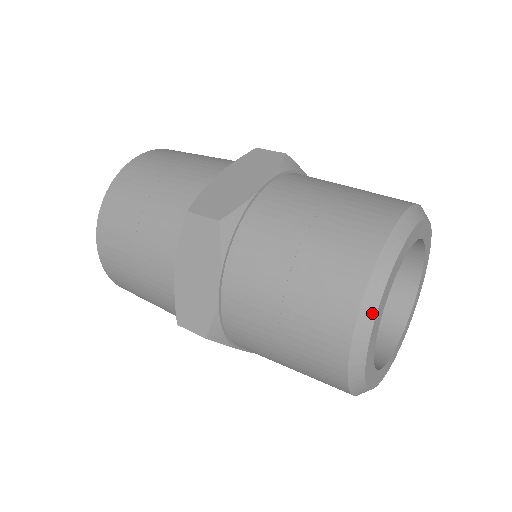
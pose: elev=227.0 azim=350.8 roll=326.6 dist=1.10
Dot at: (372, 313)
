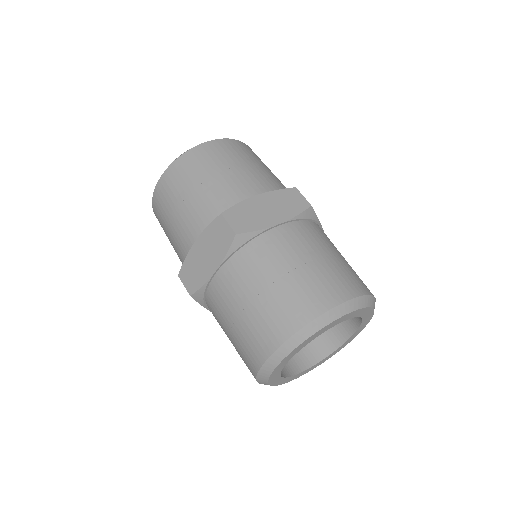
Dot at: (290, 349)
